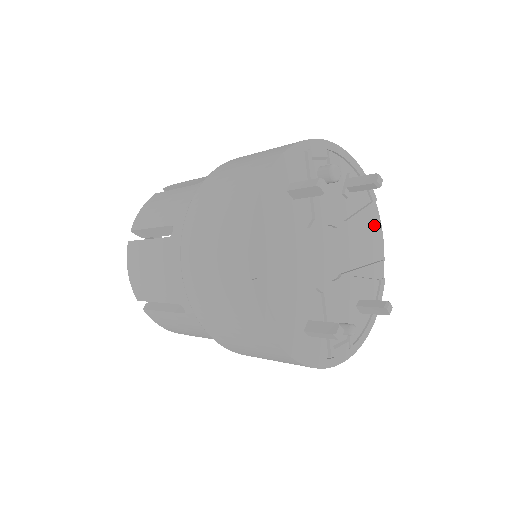
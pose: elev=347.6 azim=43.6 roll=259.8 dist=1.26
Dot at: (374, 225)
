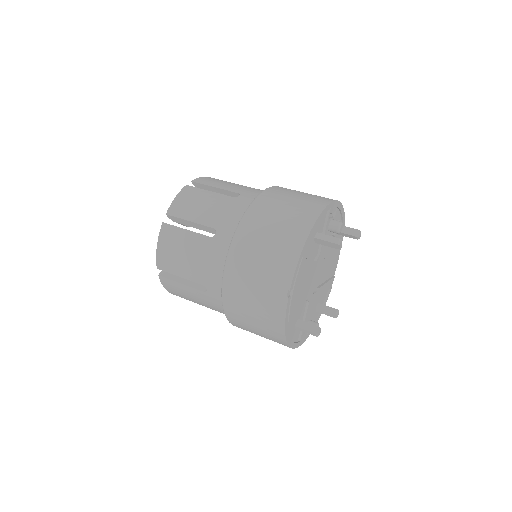
Dot at: (337, 253)
